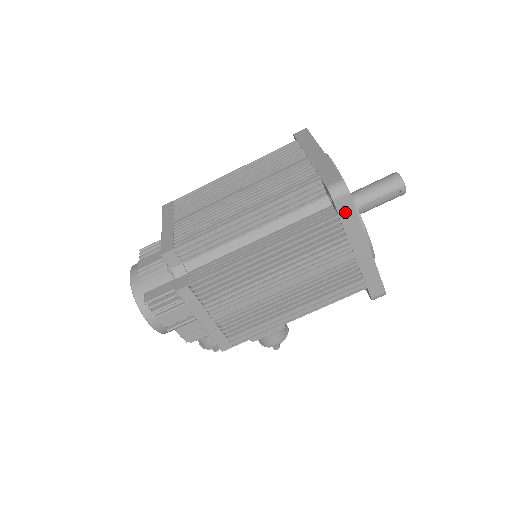
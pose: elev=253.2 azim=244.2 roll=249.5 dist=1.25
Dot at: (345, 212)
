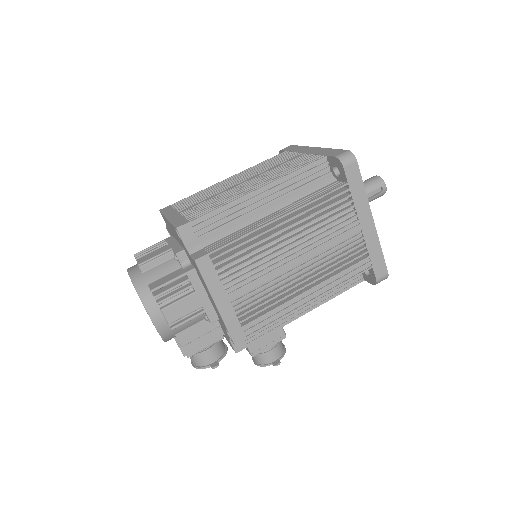
Dot at: (353, 180)
